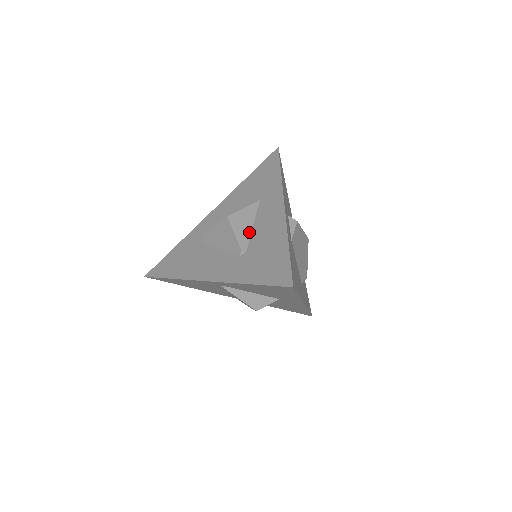
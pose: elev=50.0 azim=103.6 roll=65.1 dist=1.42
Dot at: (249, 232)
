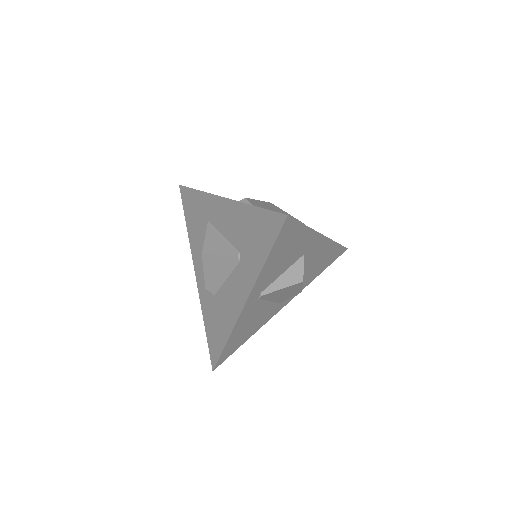
Dot at: (226, 242)
